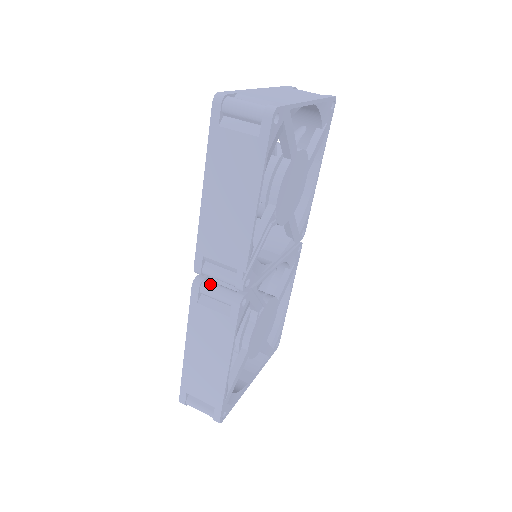
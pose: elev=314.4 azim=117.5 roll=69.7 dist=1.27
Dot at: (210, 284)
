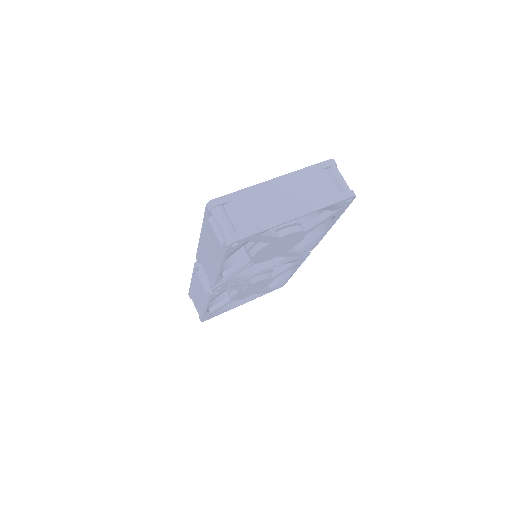
Dot at: occluded
